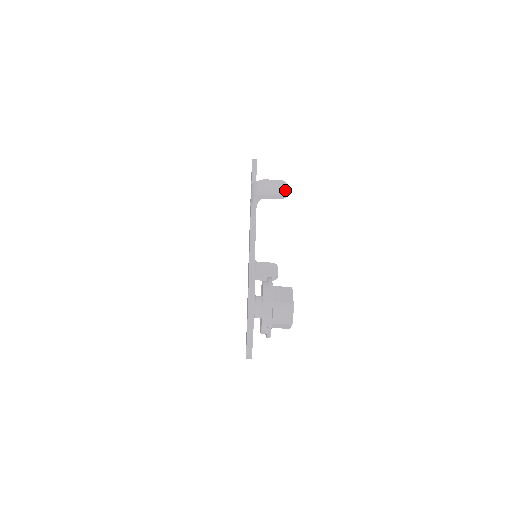
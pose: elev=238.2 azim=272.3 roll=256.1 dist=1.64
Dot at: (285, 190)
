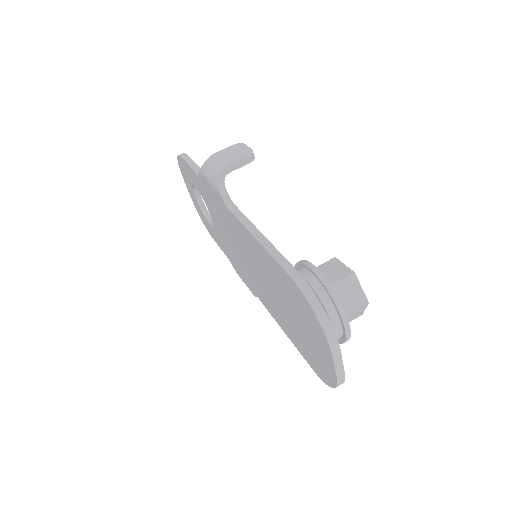
Dot at: (248, 150)
